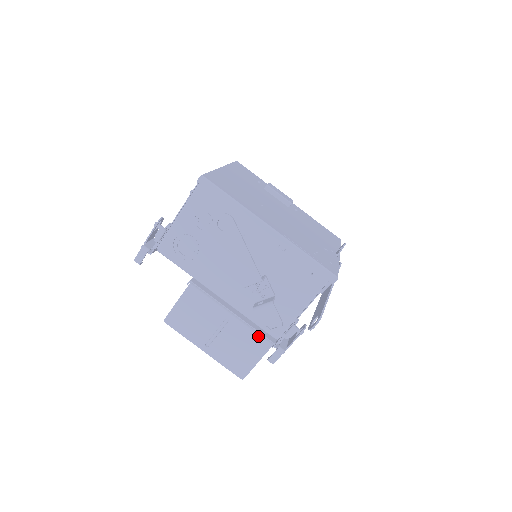
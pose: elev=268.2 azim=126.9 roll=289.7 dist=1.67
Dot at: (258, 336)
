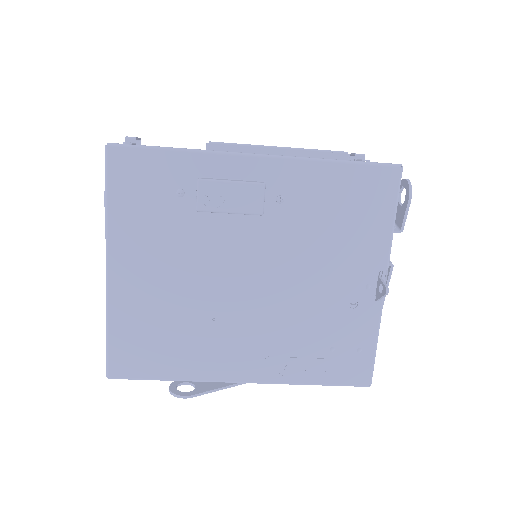
Dot at: occluded
